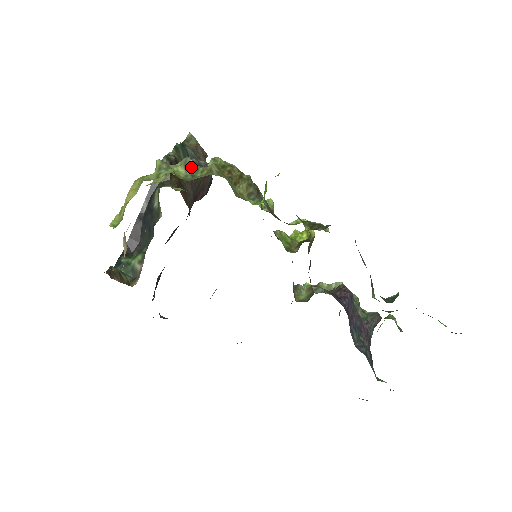
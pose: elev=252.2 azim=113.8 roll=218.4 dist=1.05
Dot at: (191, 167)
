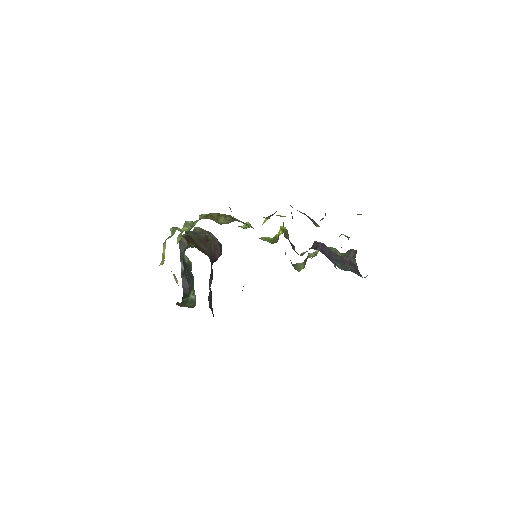
Dot at: (190, 224)
